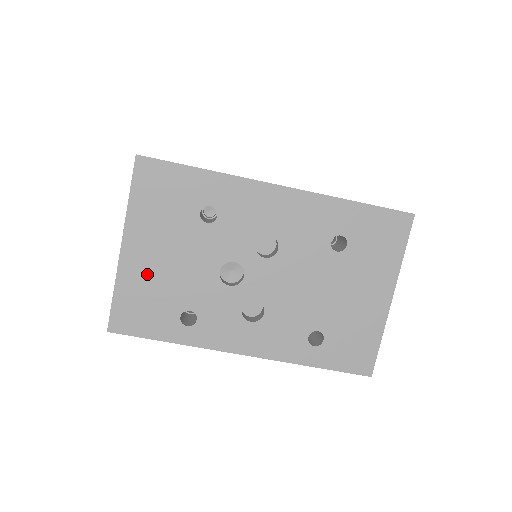
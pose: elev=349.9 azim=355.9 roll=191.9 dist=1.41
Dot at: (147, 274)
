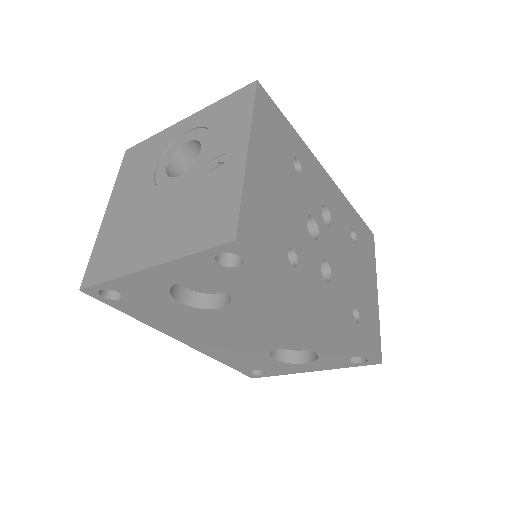
Dot at: (265, 192)
